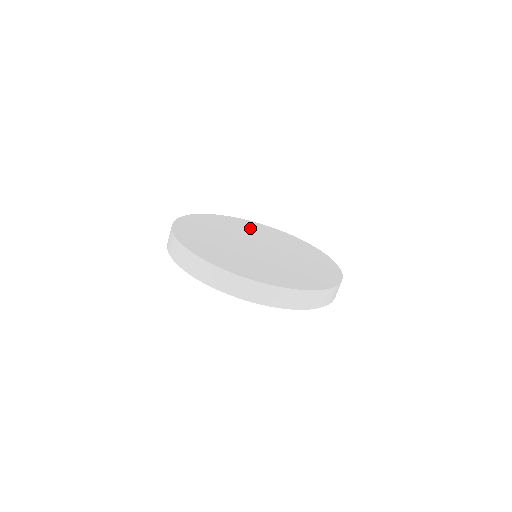
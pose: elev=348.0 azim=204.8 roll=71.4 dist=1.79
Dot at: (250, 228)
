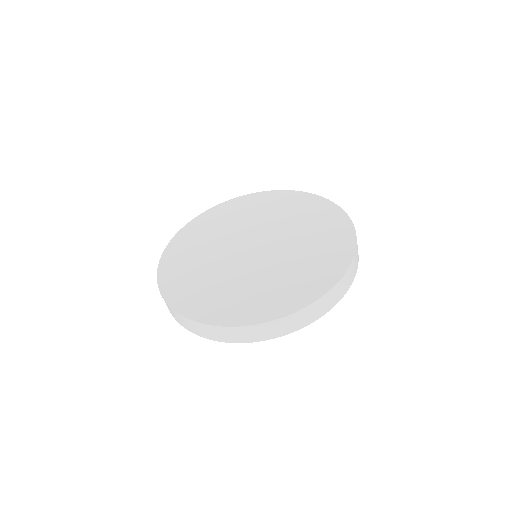
Dot at: (233, 216)
